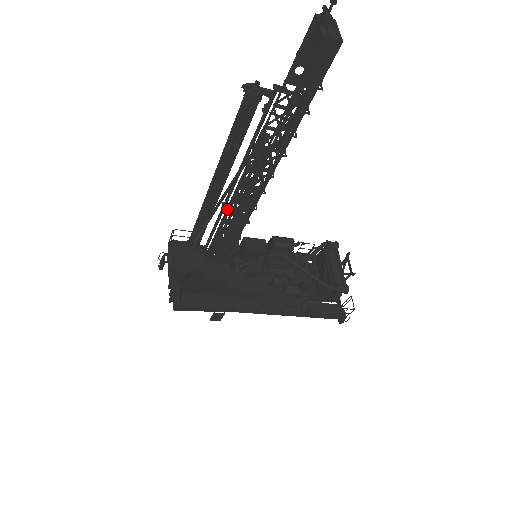
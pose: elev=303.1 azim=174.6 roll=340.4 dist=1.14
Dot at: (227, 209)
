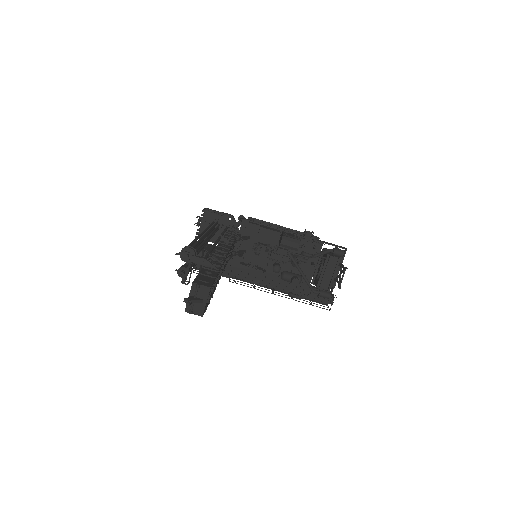
Dot at: occluded
